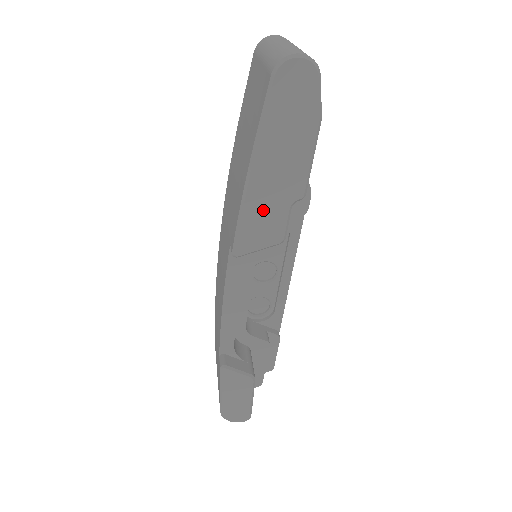
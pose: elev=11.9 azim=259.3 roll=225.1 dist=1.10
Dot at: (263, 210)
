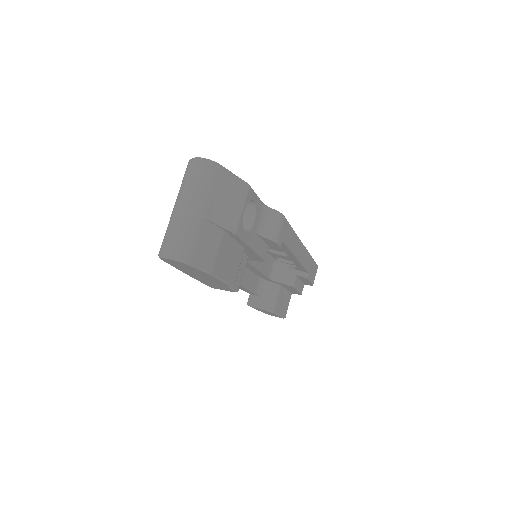
Dot at: (211, 283)
